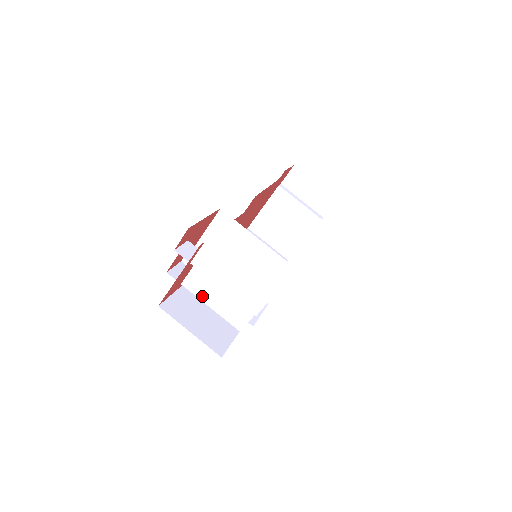
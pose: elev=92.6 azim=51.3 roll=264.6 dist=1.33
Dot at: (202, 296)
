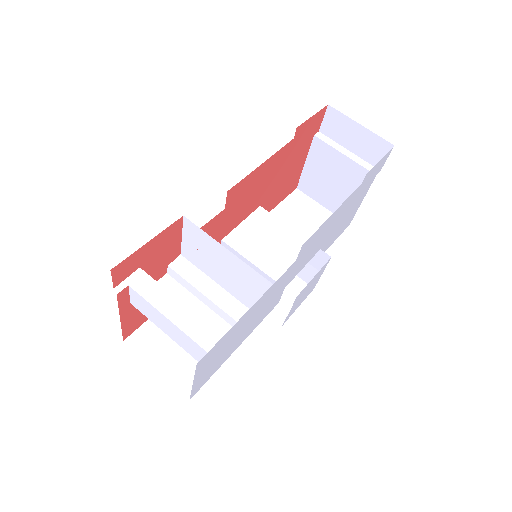
Dot at: occluded
